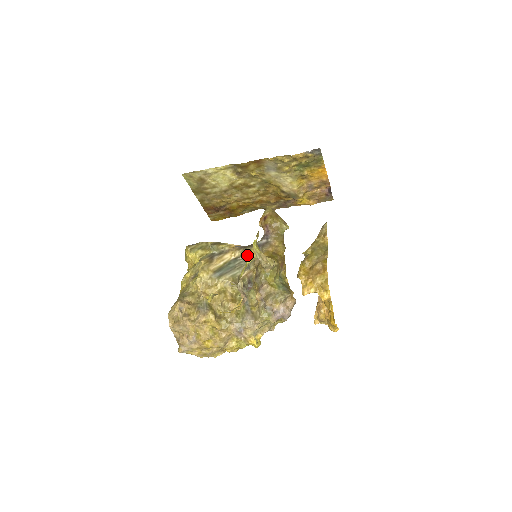
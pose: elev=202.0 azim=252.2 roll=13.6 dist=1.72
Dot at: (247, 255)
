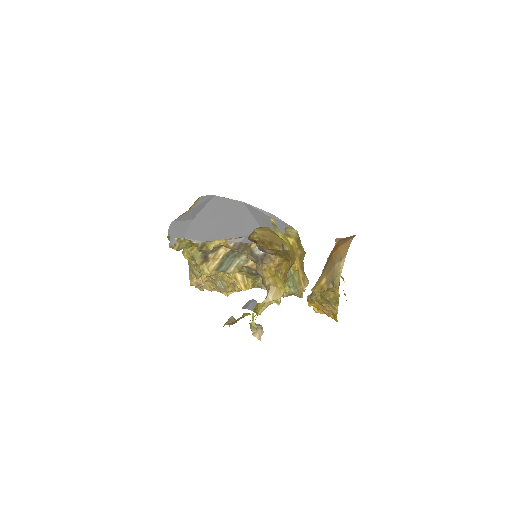
Dot at: (252, 319)
